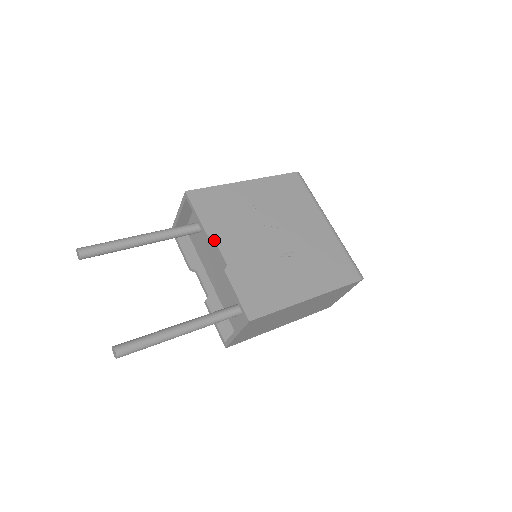
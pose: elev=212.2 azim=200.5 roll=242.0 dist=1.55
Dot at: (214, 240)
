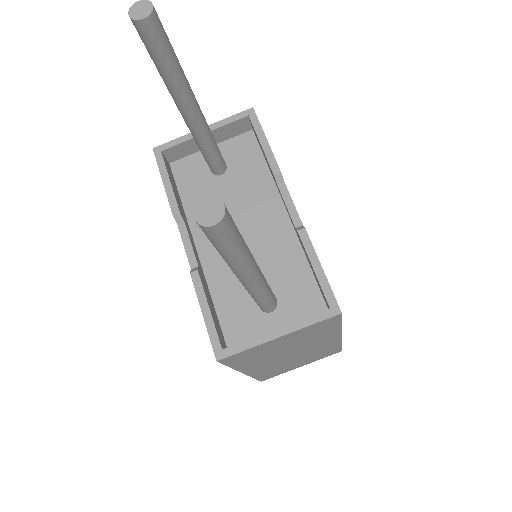
Dot at: (285, 185)
